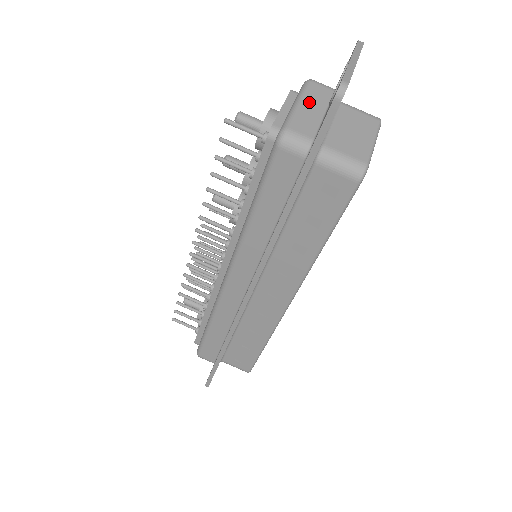
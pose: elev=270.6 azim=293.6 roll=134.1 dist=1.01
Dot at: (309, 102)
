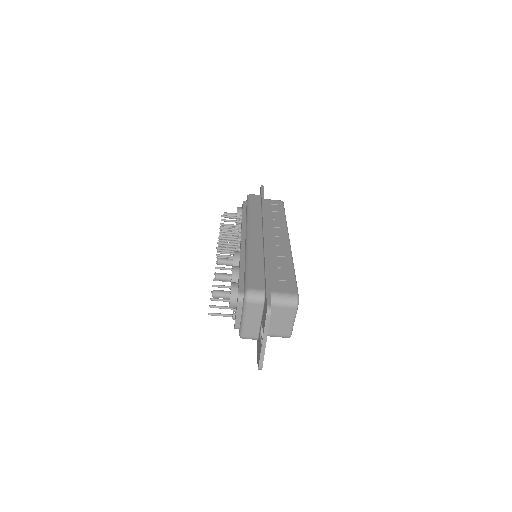
Dot at: (250, 318)
